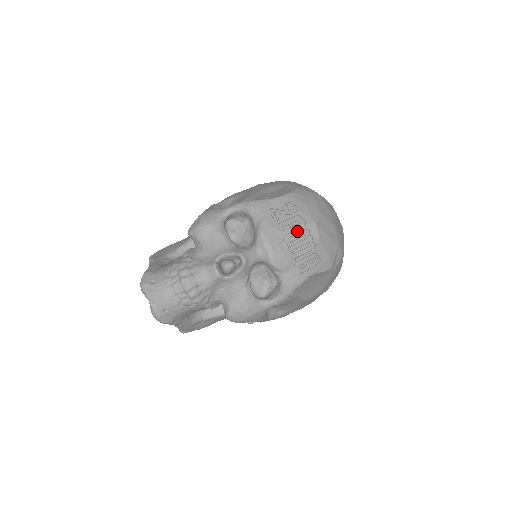
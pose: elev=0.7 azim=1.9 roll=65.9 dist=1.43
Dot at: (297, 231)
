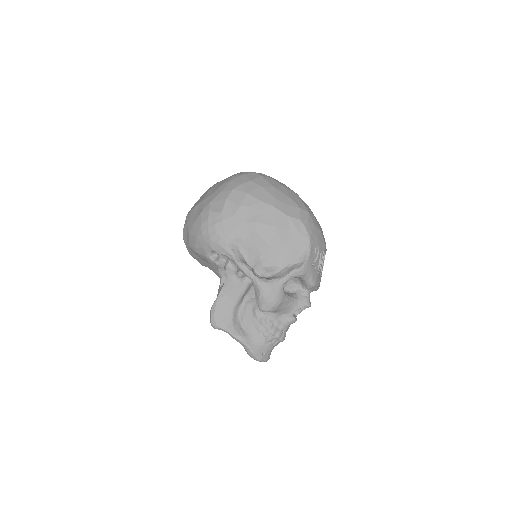
Dot at: (322, 262)
